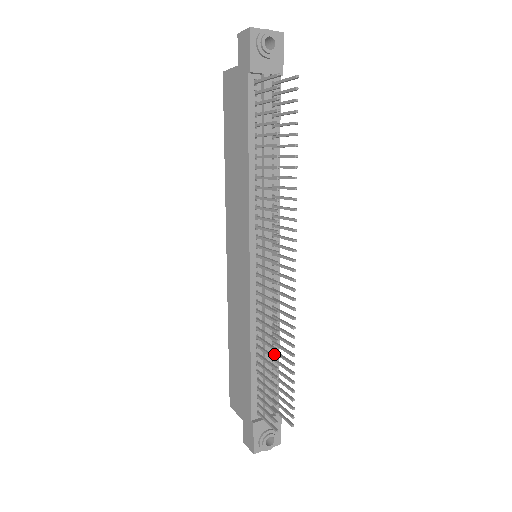
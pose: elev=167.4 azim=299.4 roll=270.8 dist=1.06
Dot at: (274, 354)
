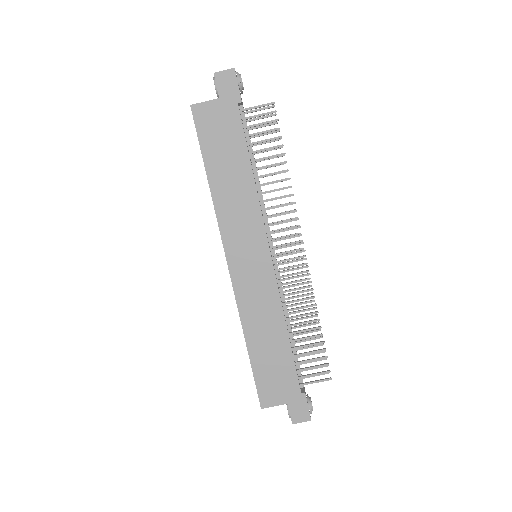
Dot at: occluded
